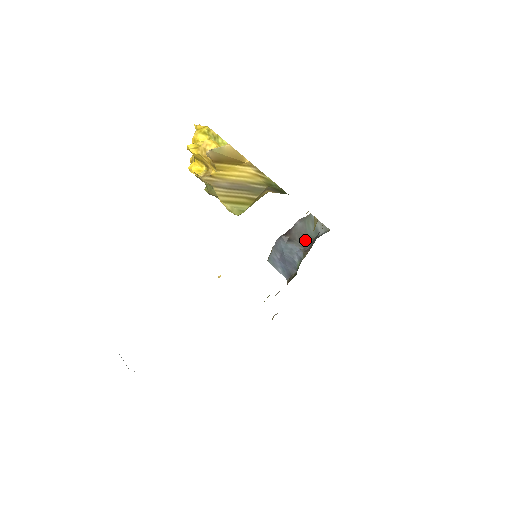
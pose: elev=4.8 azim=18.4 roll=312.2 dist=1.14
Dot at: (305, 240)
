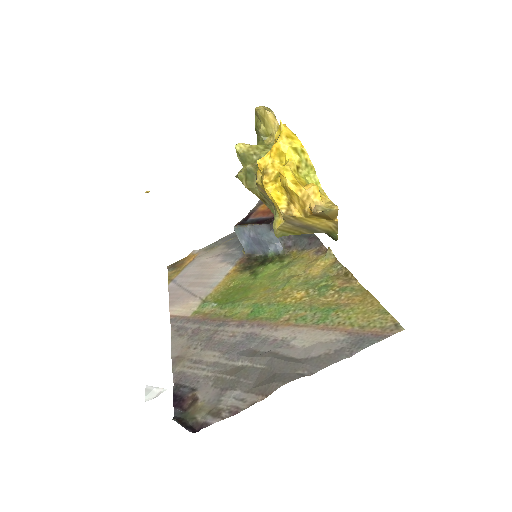
Dot at: occluded
